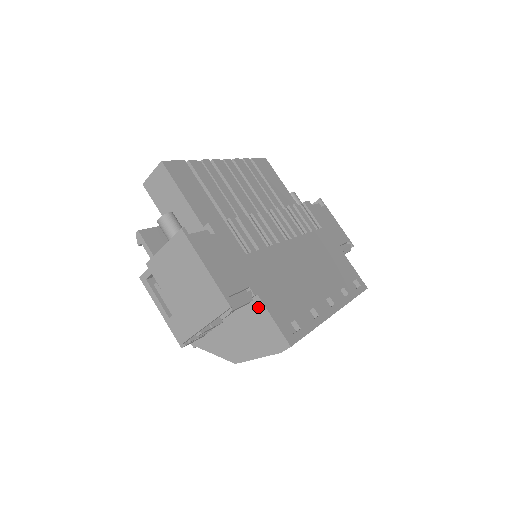
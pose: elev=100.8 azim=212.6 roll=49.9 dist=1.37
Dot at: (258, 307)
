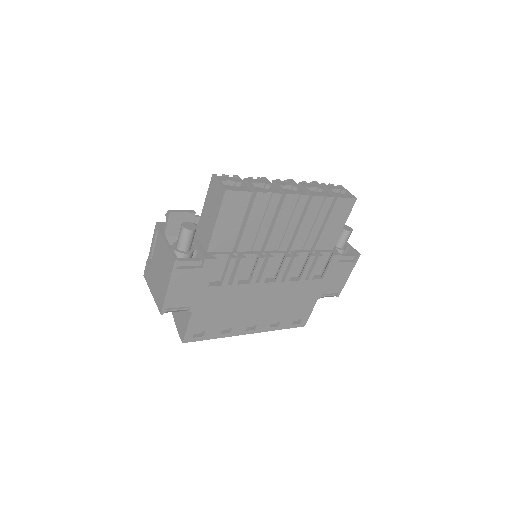
Dot at: (188, 314)
